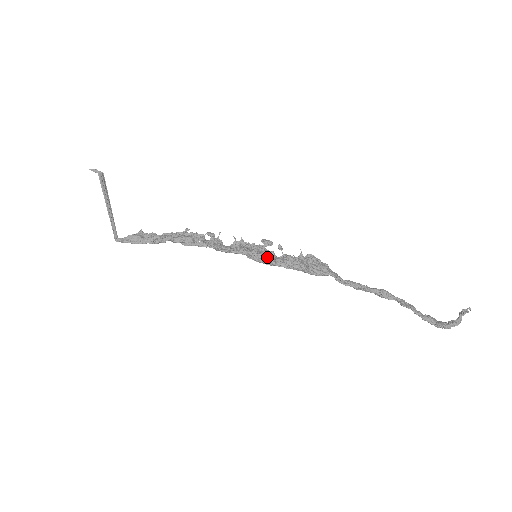
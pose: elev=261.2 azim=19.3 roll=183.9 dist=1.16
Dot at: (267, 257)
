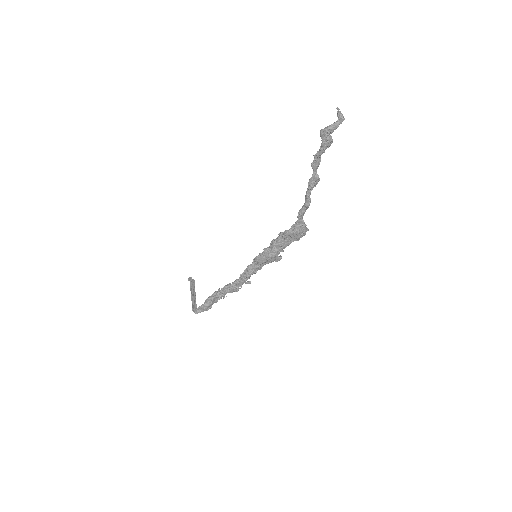
Dot at: occluded
